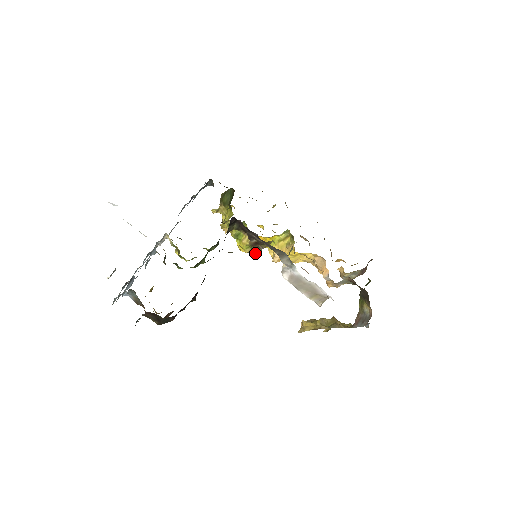
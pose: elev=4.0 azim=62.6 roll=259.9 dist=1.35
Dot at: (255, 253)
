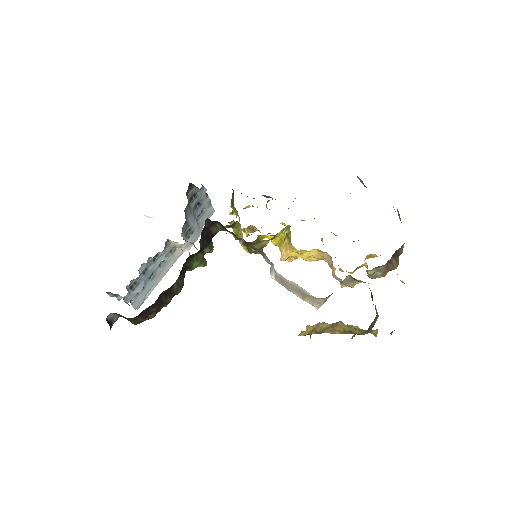
Dot at: occluded
